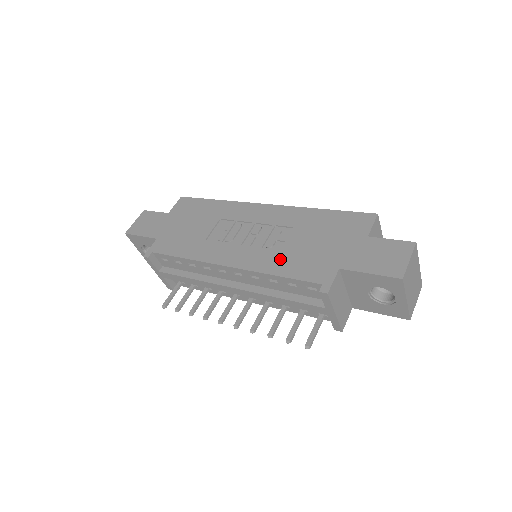
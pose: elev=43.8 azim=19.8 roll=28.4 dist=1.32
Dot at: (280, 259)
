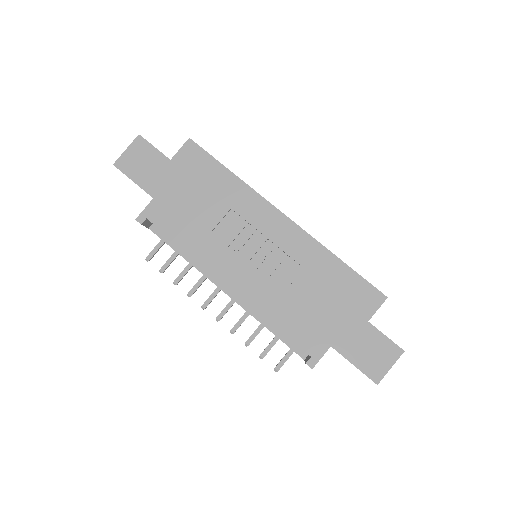
Dot at: (281, 306)
